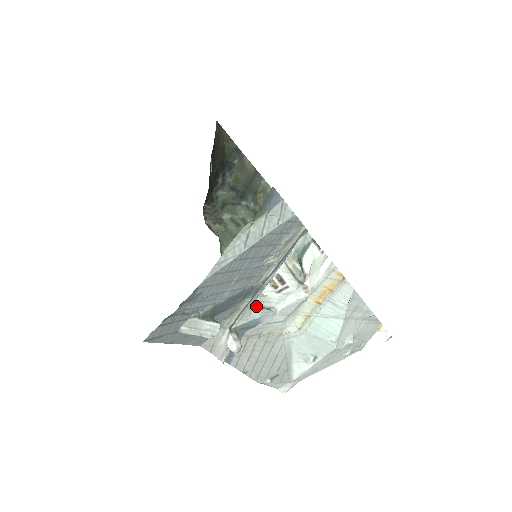
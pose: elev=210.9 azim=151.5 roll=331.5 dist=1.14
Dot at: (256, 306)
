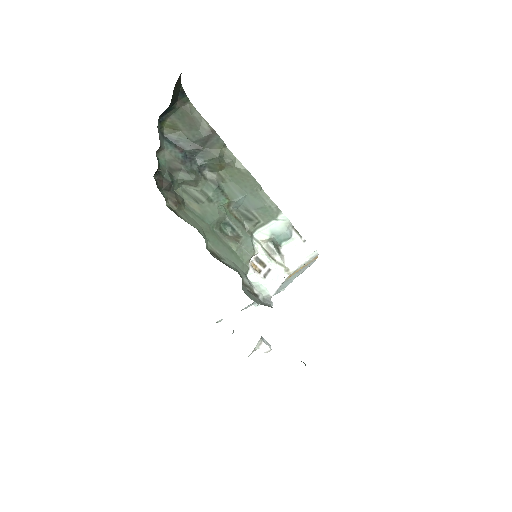
Dot at: occluded
